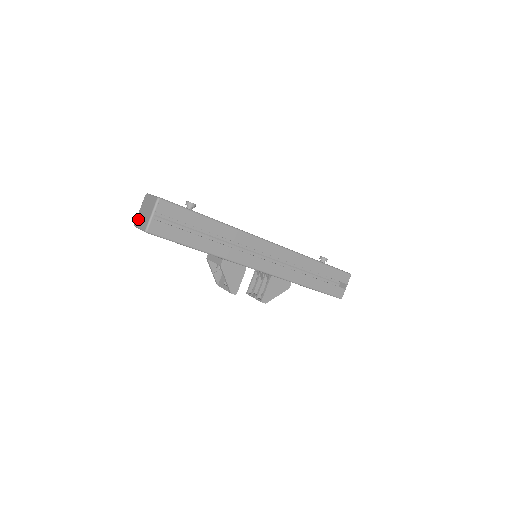
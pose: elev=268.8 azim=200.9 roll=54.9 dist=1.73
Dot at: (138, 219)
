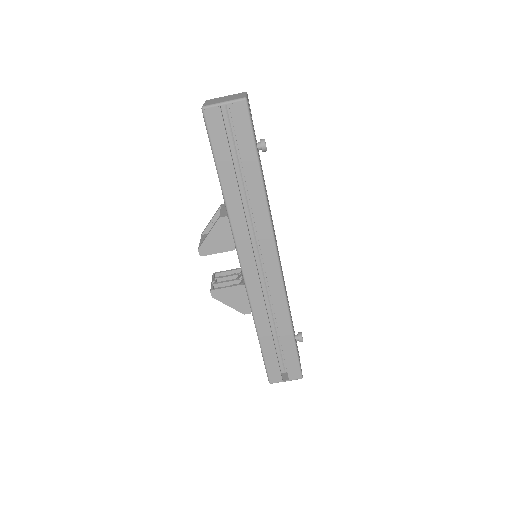
Dot at: (214, 99)
